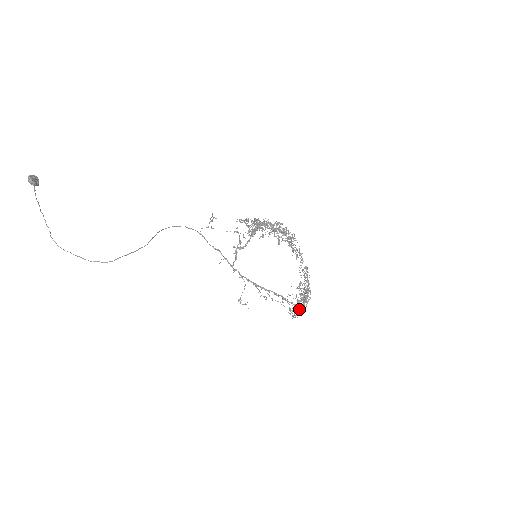
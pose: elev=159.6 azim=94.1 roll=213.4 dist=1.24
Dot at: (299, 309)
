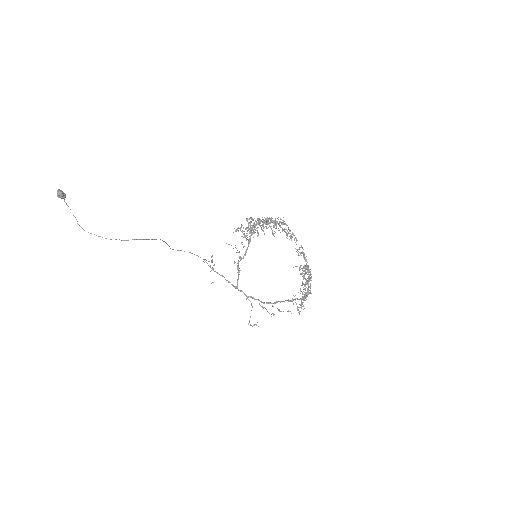
Dot at: (305, 296)
